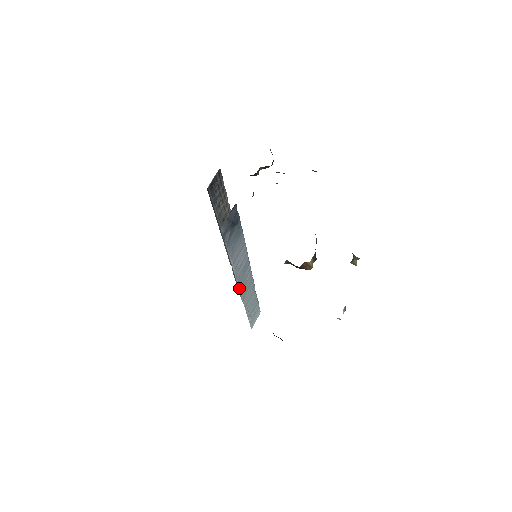
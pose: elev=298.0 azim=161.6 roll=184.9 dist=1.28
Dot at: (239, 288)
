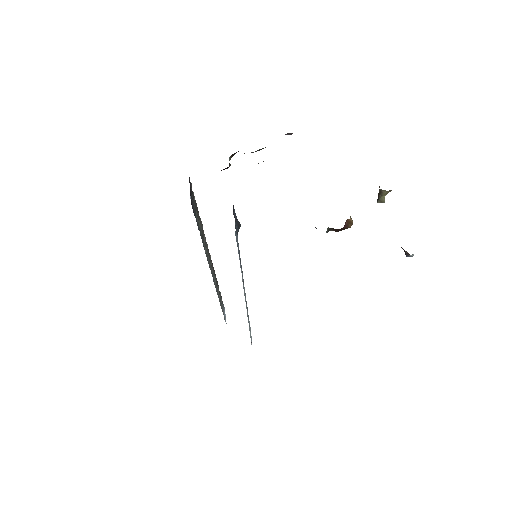
Dot at: occluded
